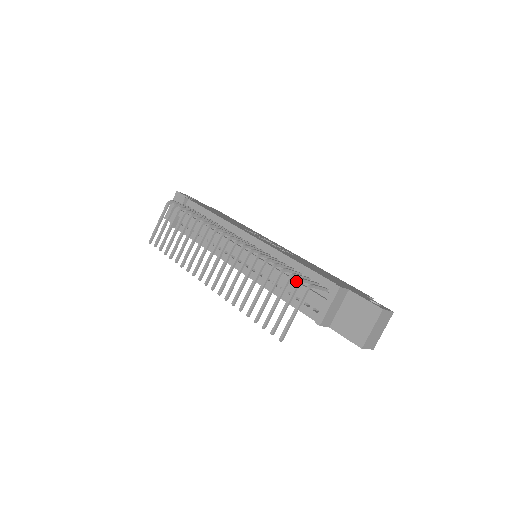
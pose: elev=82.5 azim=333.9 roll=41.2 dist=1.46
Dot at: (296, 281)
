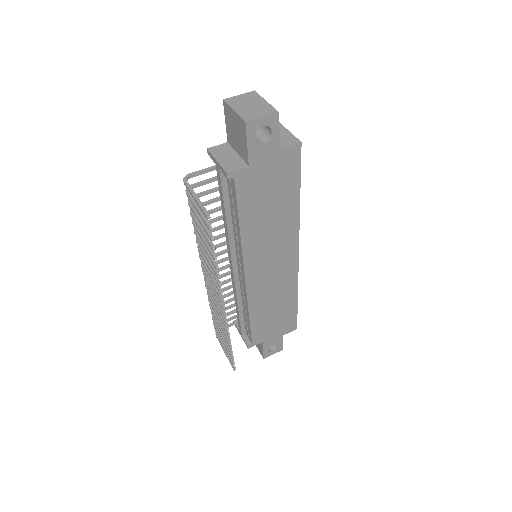
Dot at: occluded
